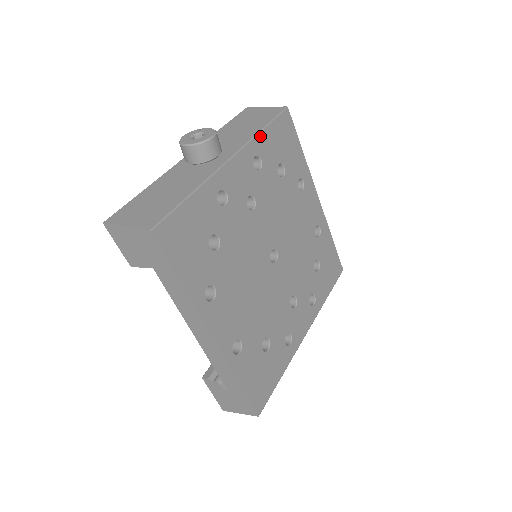
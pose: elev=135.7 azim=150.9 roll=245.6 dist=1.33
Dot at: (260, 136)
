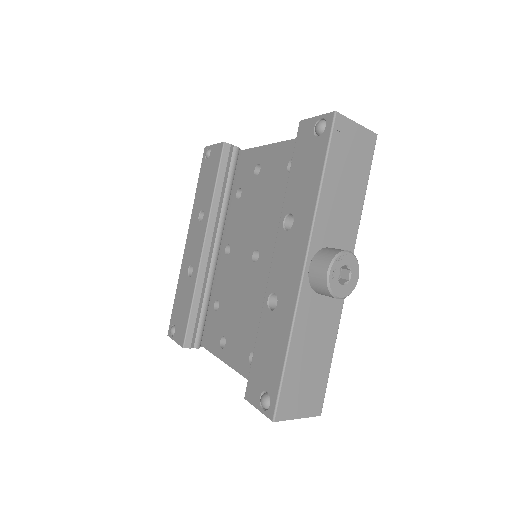
Dot at: (359, 212)
